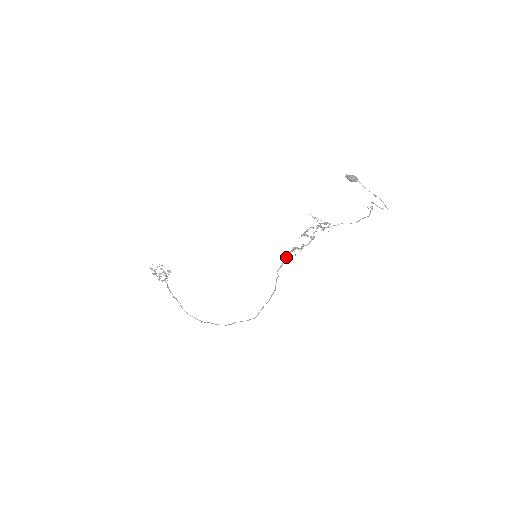
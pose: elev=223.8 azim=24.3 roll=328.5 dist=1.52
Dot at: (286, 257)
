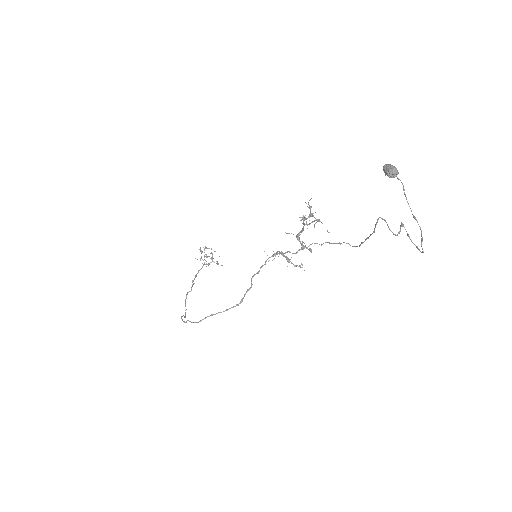
Dot at: (266, 260)
